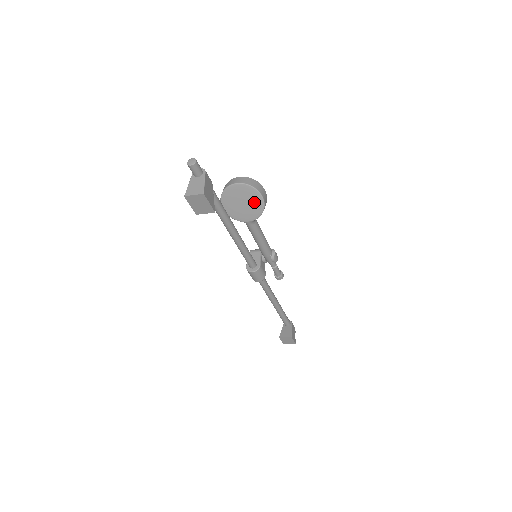
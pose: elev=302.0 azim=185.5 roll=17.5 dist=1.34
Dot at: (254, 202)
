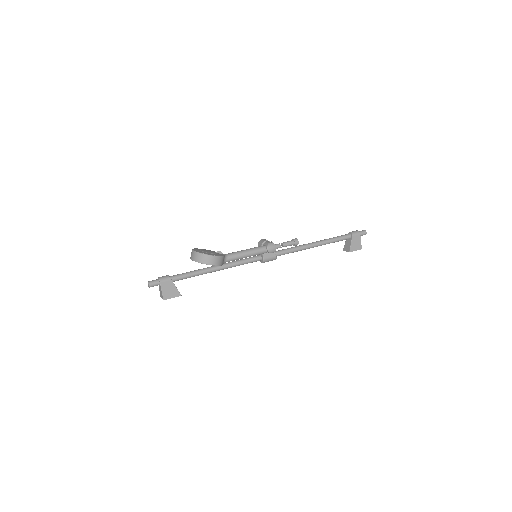
Dot at: occluded
